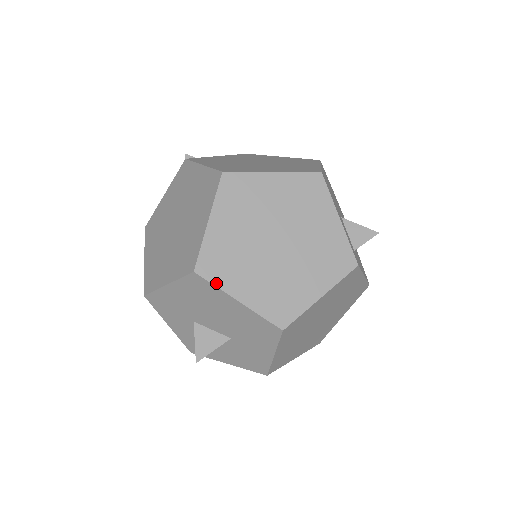
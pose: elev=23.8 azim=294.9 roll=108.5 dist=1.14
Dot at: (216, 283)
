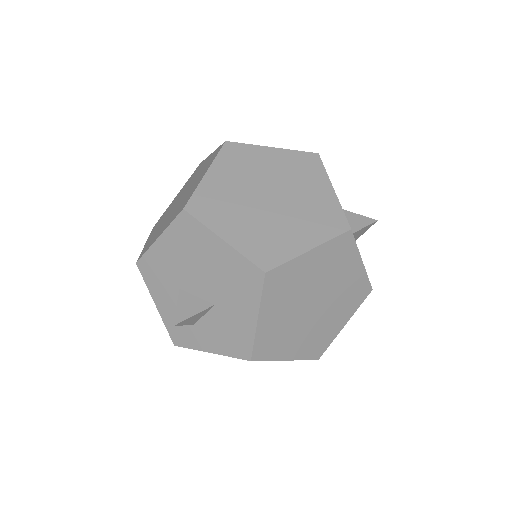
Dot at: (203, 221)
